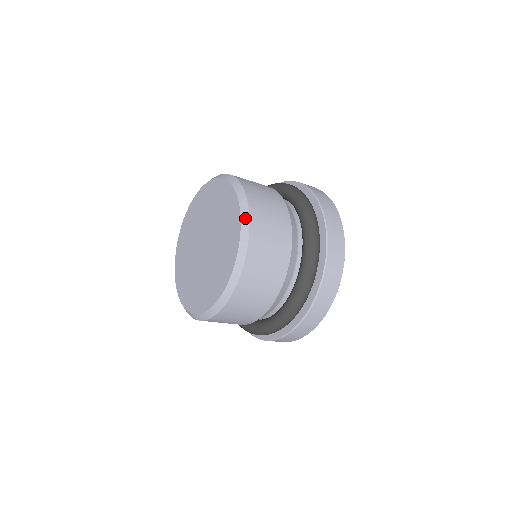
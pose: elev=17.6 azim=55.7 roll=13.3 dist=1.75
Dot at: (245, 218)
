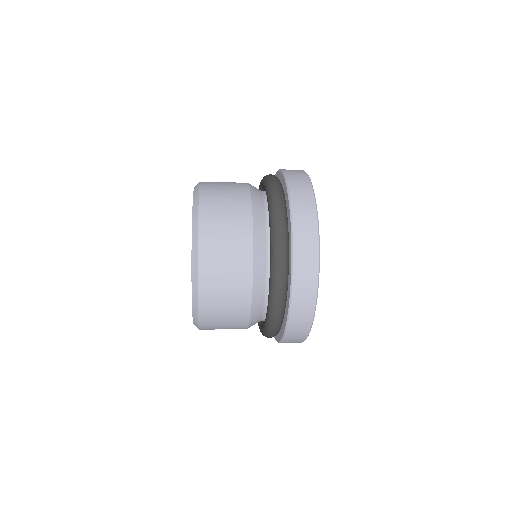
Dot at: (194, 292)
